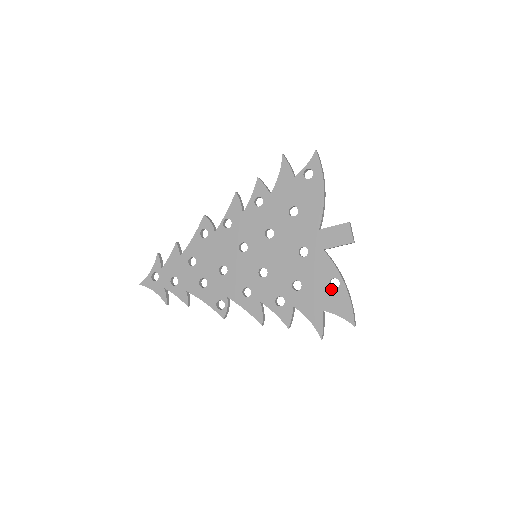
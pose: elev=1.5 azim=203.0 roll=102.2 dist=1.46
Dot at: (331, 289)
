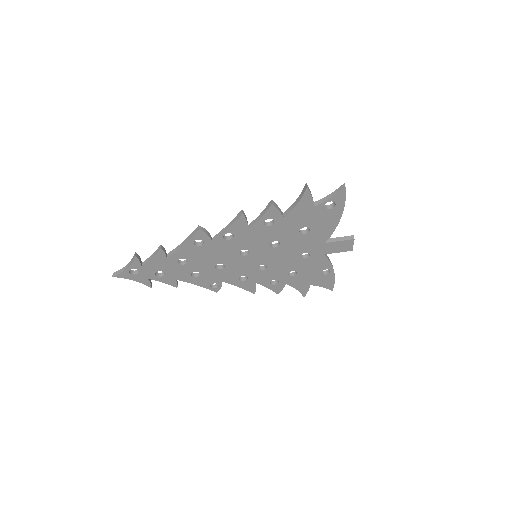
Dot at: (322, 275)
